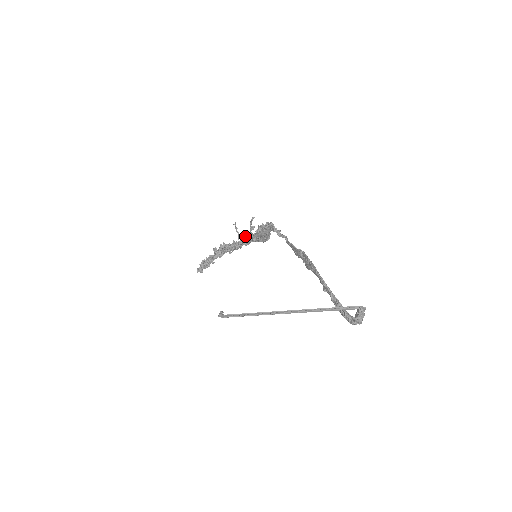
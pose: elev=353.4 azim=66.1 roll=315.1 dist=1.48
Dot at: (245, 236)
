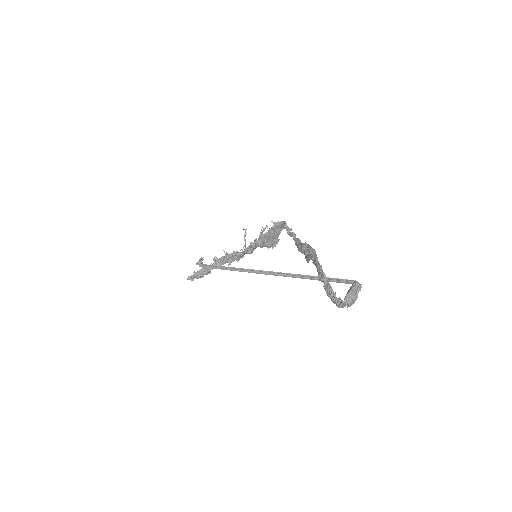
Dot at: occluded
